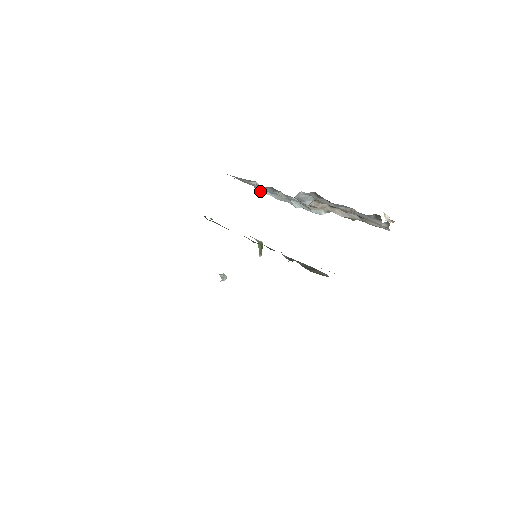
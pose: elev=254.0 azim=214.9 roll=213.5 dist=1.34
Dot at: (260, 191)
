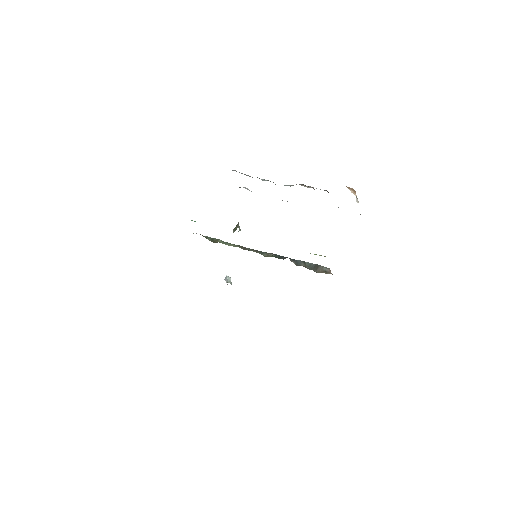
Dot at: occluded
